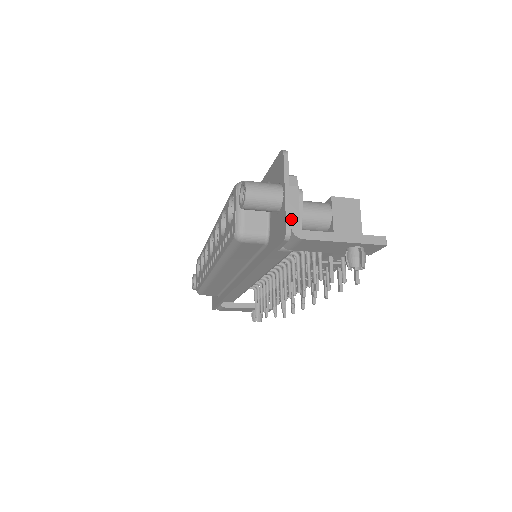
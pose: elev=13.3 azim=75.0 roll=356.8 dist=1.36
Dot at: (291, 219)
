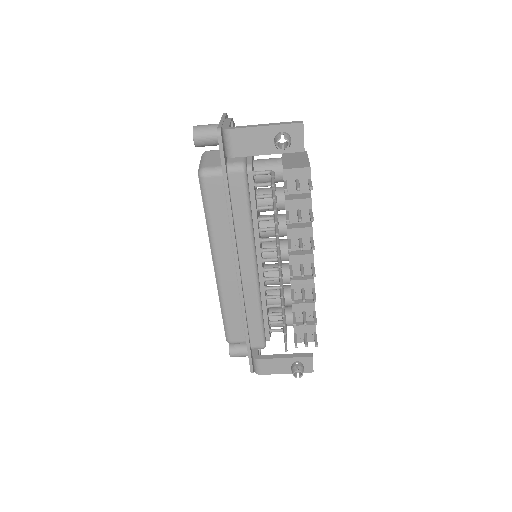
Dot at: (223, 126)
